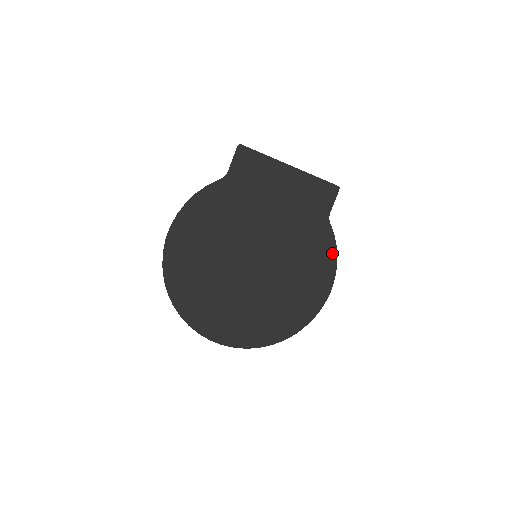
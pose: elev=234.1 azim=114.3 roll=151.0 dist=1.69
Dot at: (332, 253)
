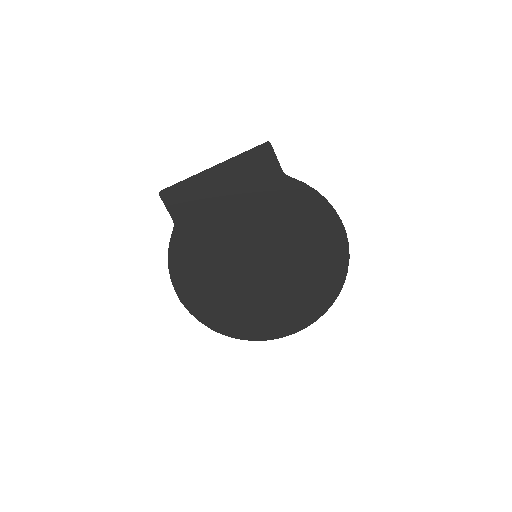
Dot at: (316, 198)
